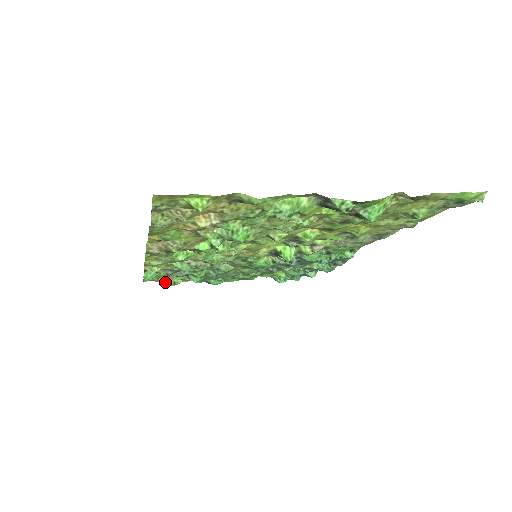
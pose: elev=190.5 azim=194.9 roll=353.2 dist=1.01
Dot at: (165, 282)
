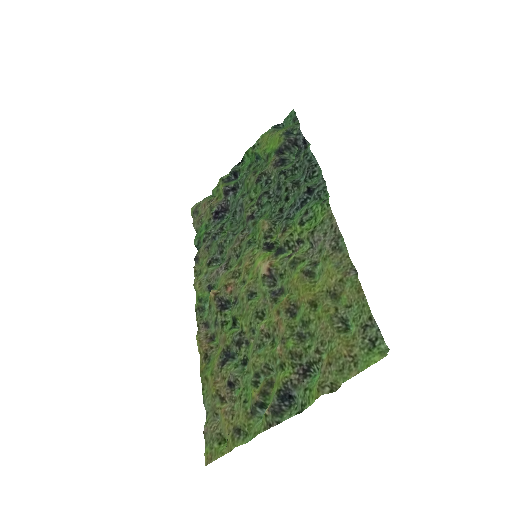
Dot at: (205, 199)
